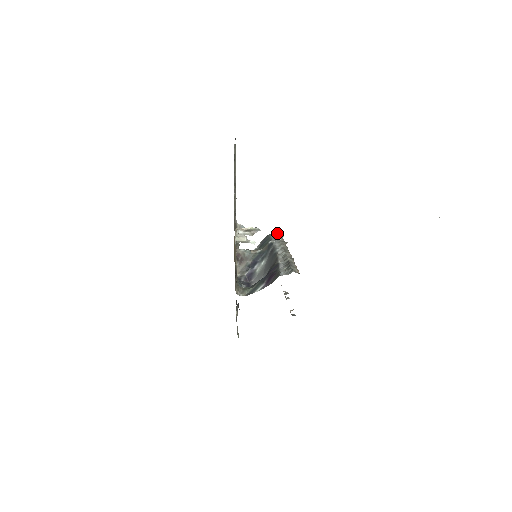
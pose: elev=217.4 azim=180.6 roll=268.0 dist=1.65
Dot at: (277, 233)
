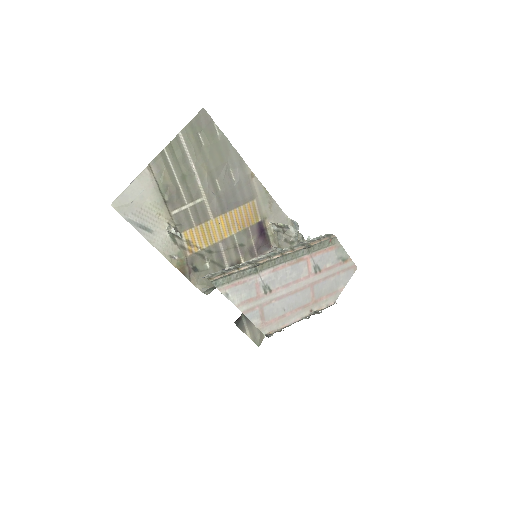
Dot at: occluded
